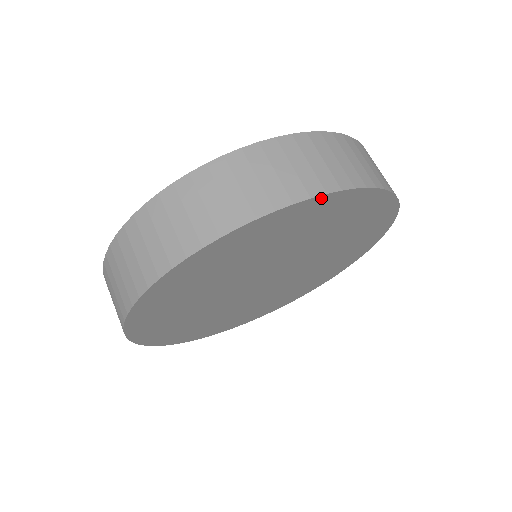
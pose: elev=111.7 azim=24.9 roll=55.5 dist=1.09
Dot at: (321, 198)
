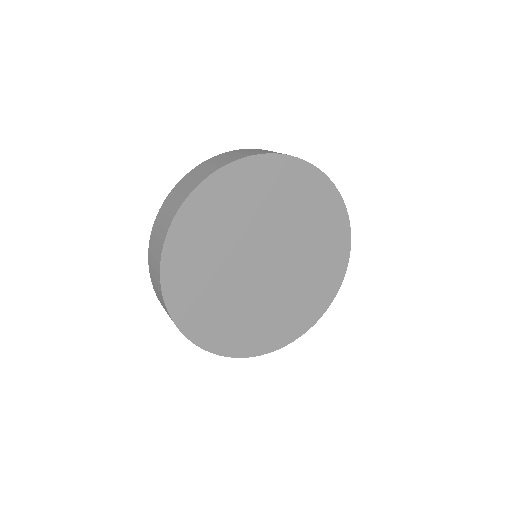
Dot at: (210, 179)
